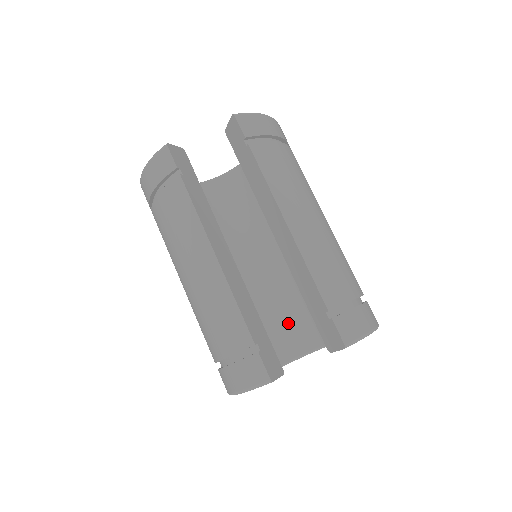
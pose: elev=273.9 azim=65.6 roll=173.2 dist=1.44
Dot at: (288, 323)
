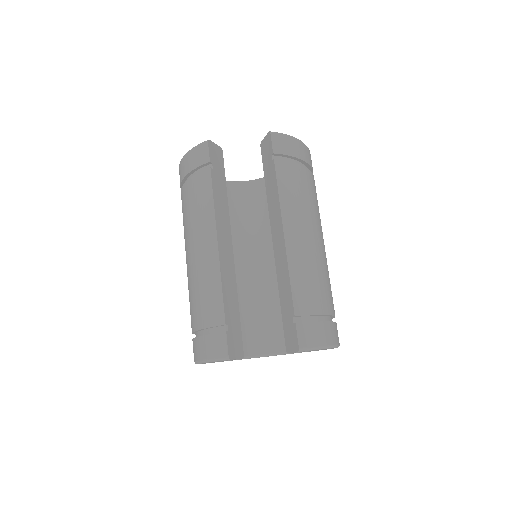
Dot at: (267, 323)
